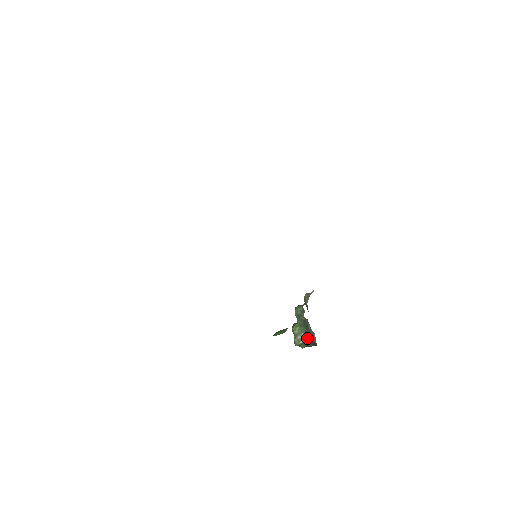
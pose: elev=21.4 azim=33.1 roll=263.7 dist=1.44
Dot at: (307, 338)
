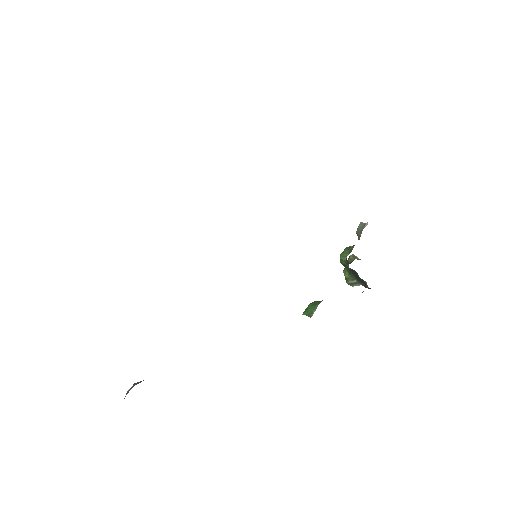
Dot at: (359, 283)
